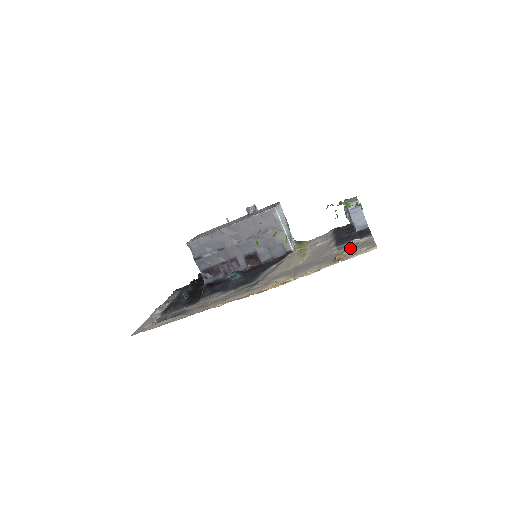
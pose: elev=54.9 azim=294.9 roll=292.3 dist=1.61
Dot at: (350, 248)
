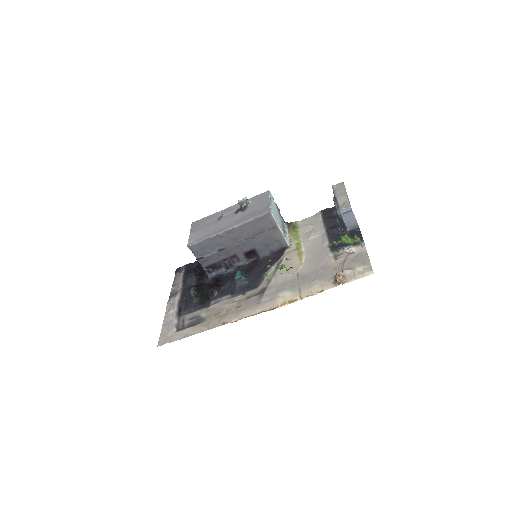
Dot at: (347, 262)
